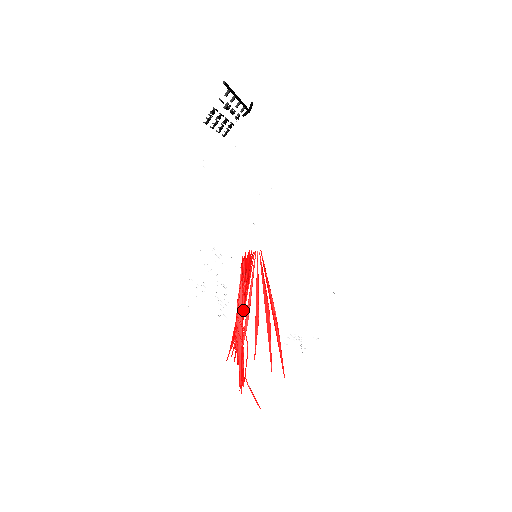
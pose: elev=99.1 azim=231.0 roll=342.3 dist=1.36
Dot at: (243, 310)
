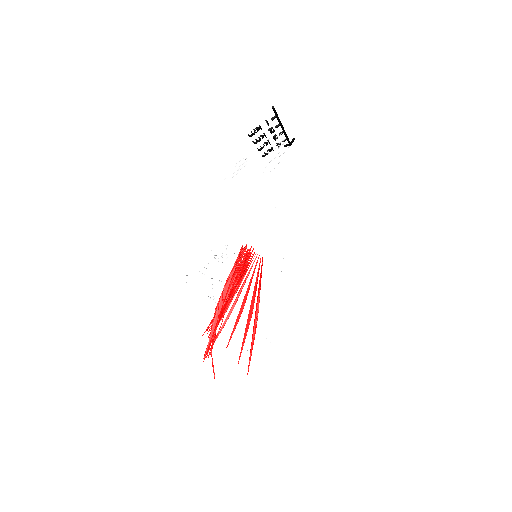
Dot at: (229, 293)
